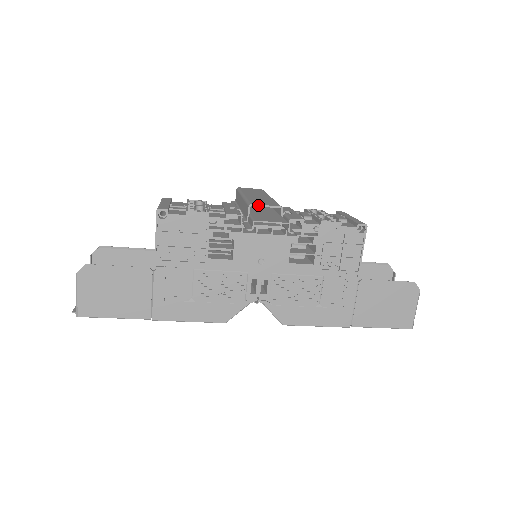
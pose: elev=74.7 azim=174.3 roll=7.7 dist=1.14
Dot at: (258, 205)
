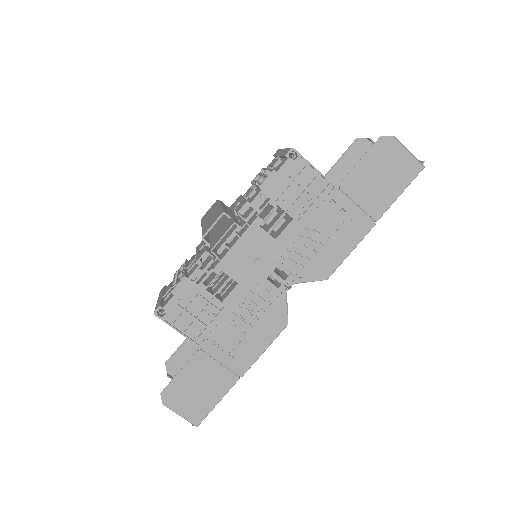
Dot at: (207, 232)
